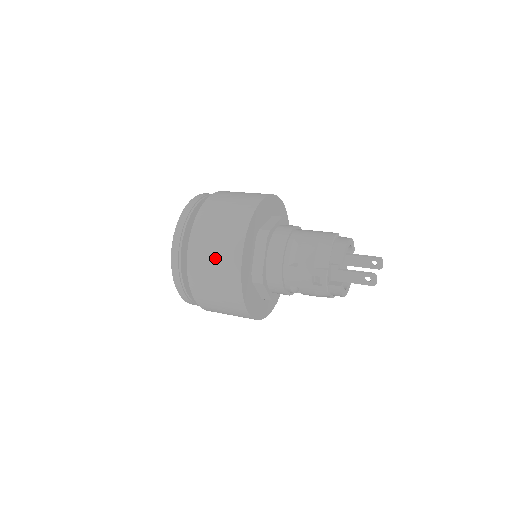
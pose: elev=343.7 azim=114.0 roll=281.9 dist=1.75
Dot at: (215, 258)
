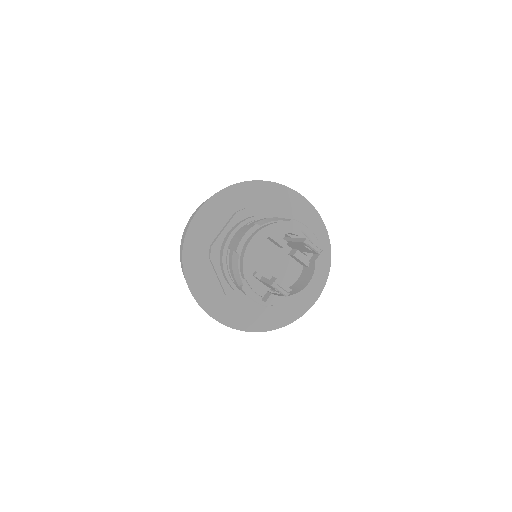
Dot at: occluded
